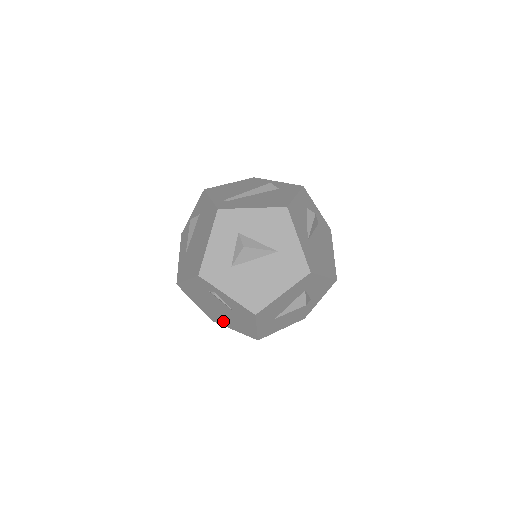
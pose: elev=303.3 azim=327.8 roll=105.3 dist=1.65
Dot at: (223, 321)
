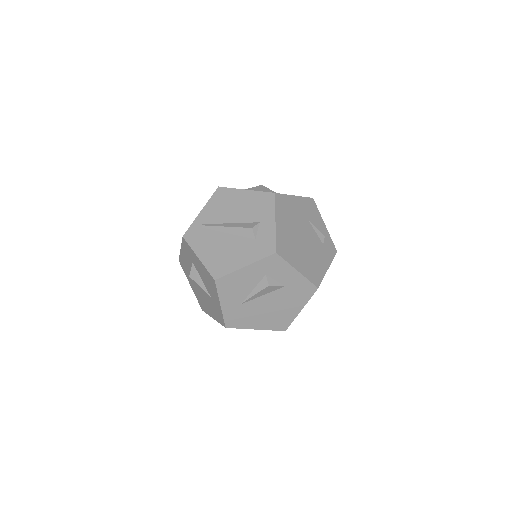
Dot at: occluded
